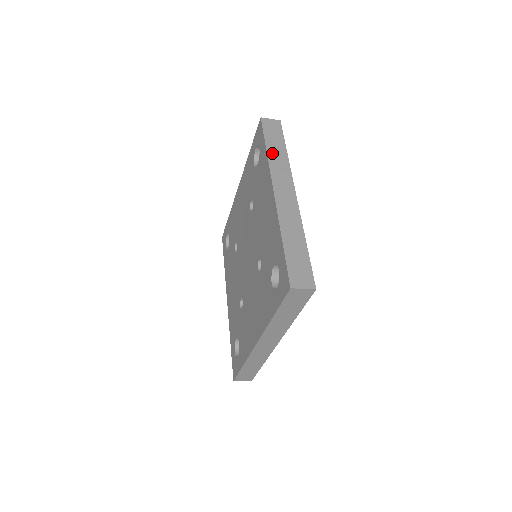
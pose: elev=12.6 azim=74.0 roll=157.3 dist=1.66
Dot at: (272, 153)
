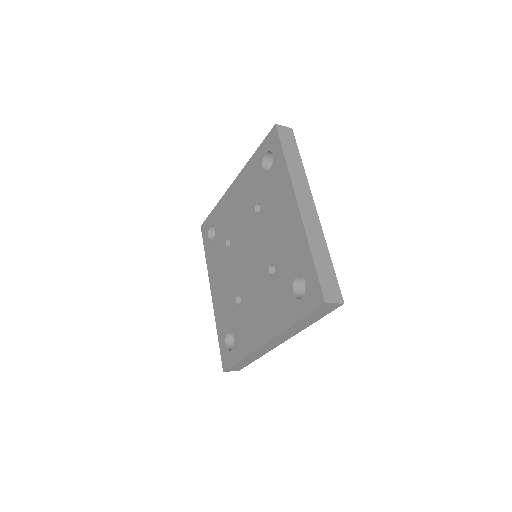
Dot at: (291, 164)
